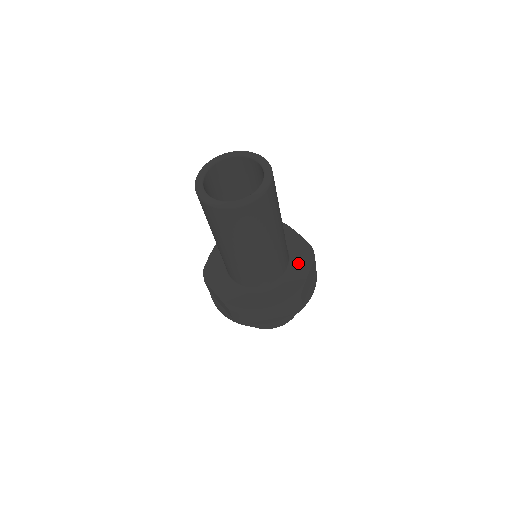
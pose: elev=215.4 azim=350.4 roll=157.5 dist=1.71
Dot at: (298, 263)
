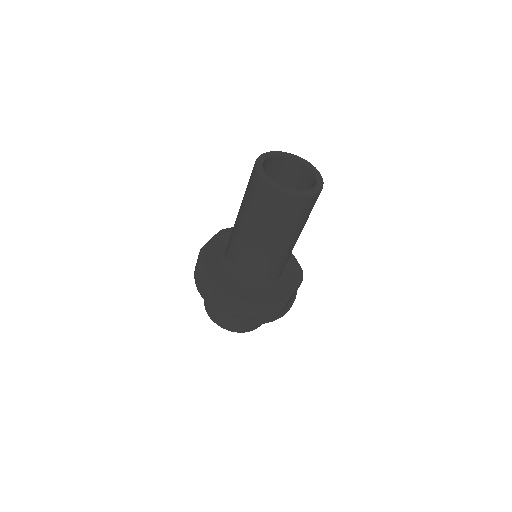
Dot at: (289, 277)
